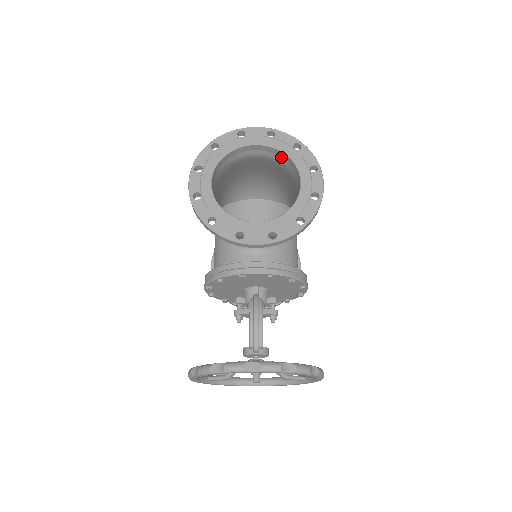
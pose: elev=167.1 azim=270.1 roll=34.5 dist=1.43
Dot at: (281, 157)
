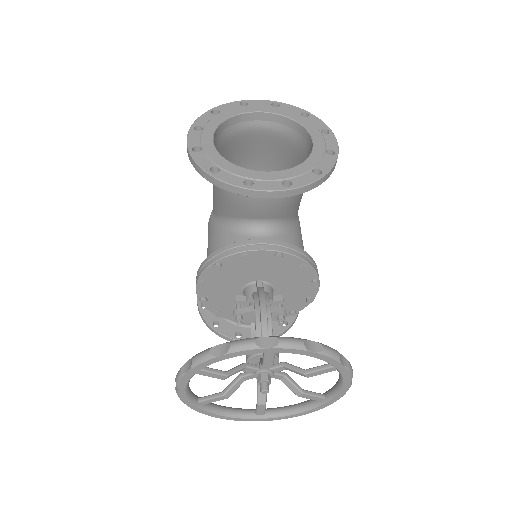
Dot at: (287, 126)
